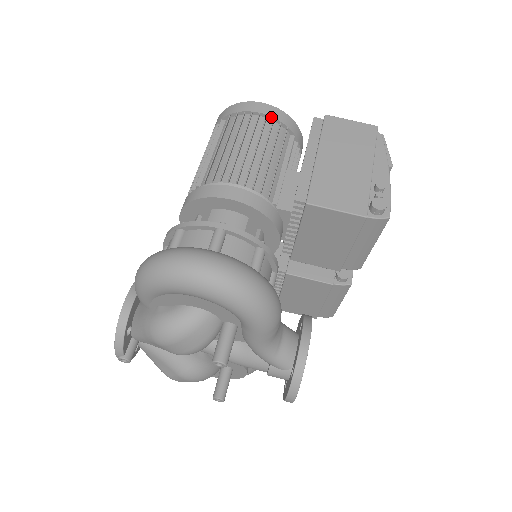
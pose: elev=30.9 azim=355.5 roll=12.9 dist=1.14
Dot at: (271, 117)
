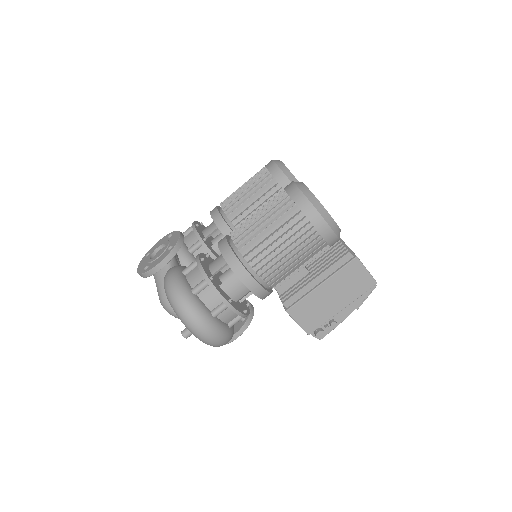
Dot at: (323, 237)
